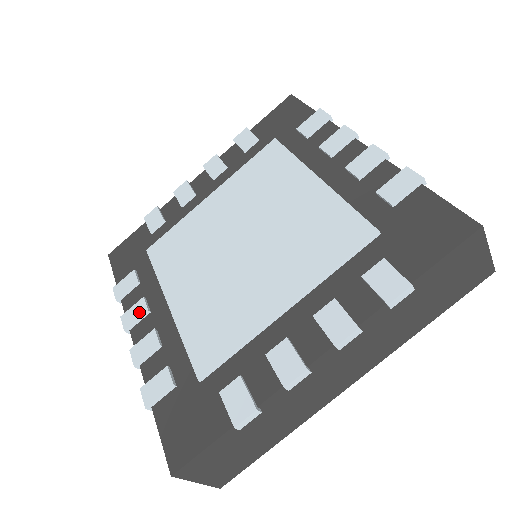
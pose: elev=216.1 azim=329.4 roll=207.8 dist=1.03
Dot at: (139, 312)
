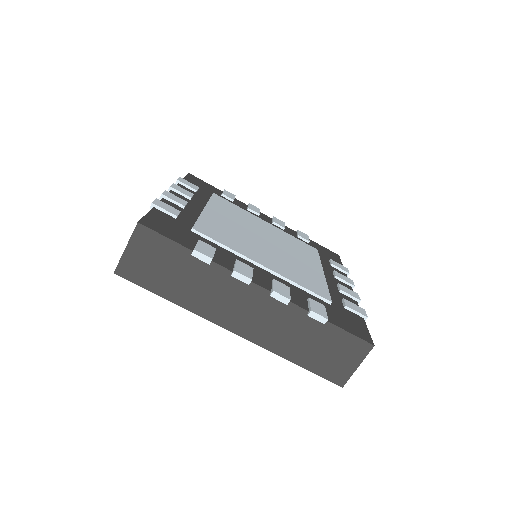
Dot at: (248, 268)
